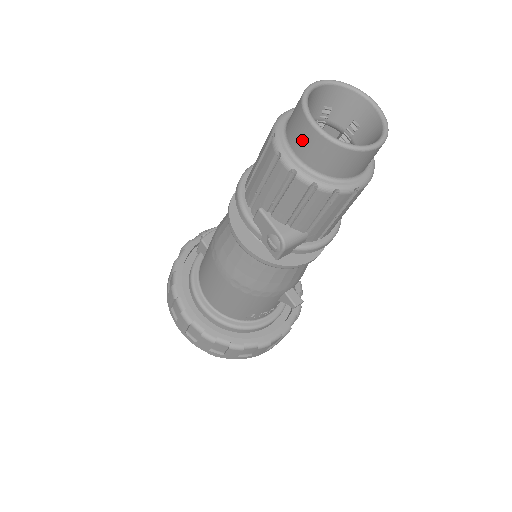
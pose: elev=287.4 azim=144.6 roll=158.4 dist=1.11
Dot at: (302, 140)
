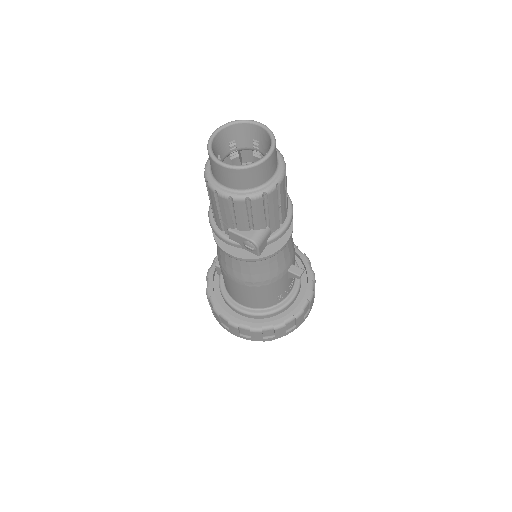
Dot at: (223, 177)
